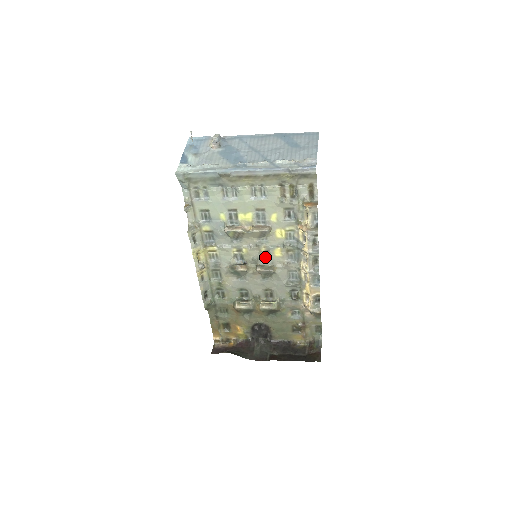
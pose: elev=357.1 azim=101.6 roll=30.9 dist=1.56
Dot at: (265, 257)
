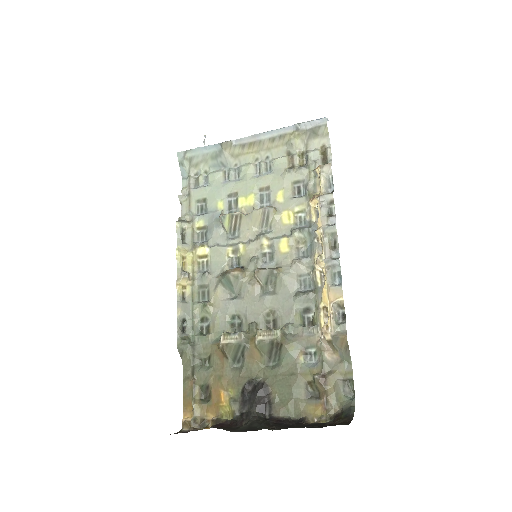
Dot at: (268, 257)
